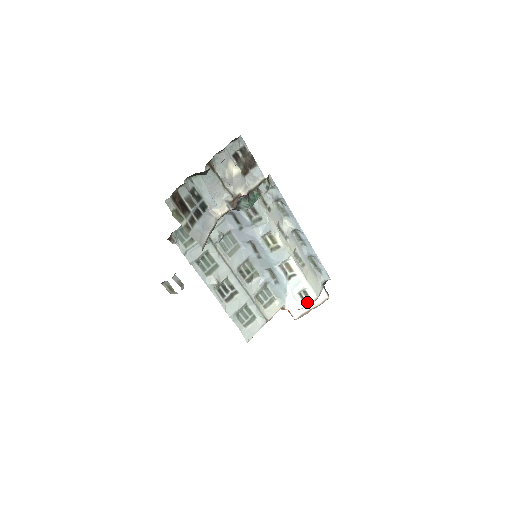
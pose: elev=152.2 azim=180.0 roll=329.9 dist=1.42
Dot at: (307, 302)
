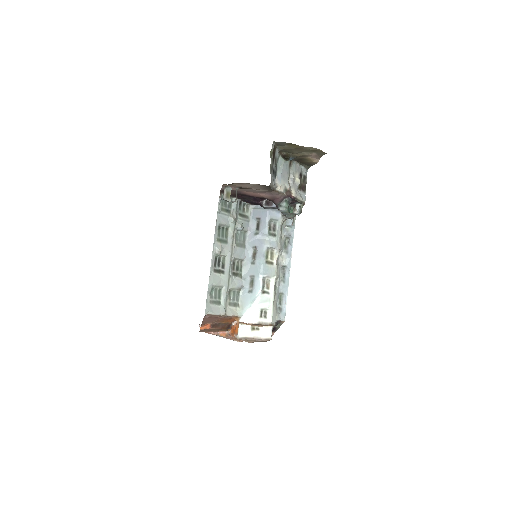
Dot at: (262, 321)
